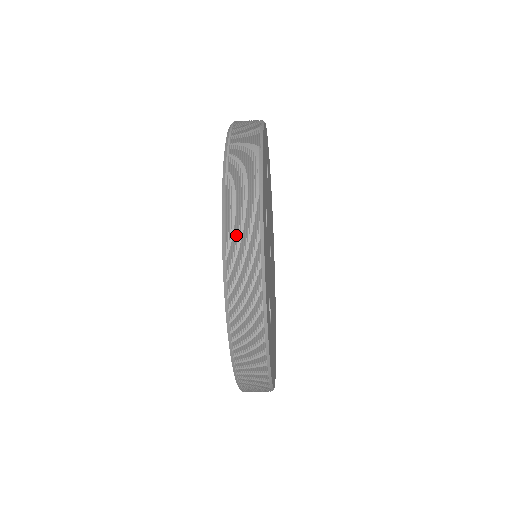
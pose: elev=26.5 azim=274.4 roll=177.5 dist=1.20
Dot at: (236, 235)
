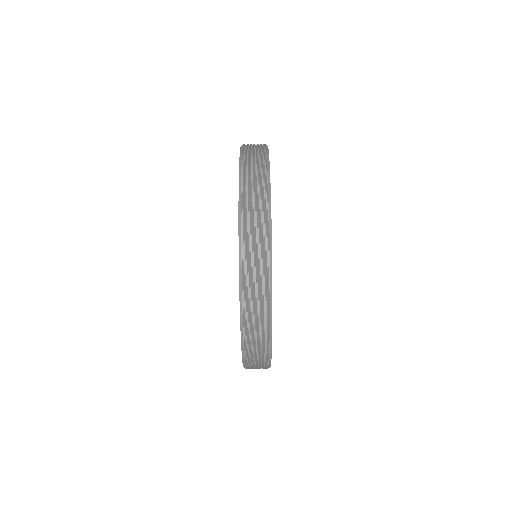
Dot at: occluded
